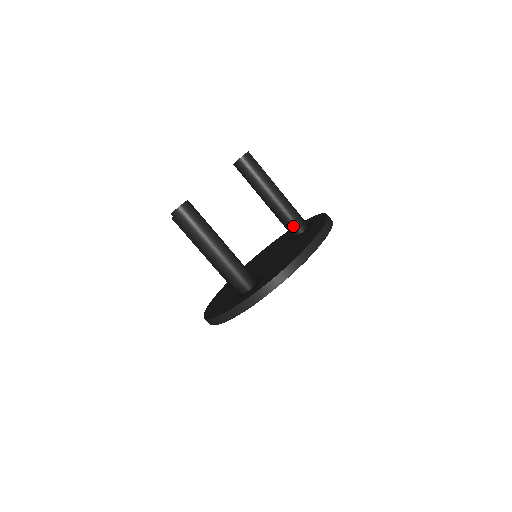
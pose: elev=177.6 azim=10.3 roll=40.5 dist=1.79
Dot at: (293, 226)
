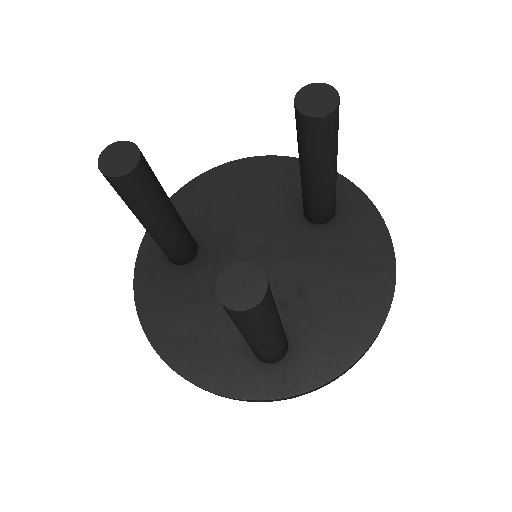
Dot at: (324, 215)
